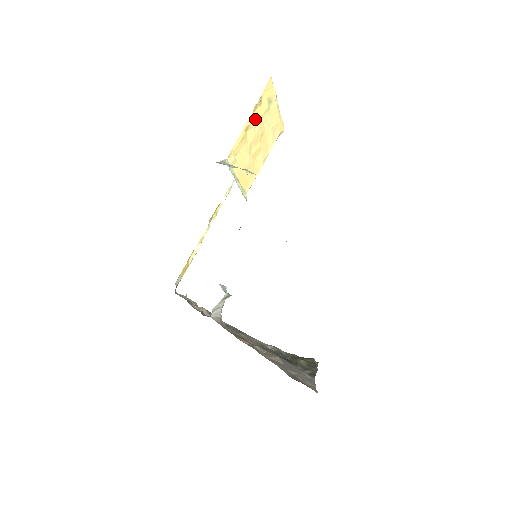
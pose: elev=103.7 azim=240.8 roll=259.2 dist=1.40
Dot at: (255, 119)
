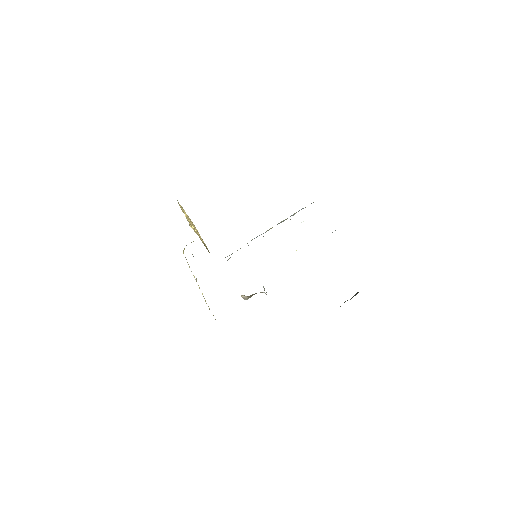
Dot at: occluded
